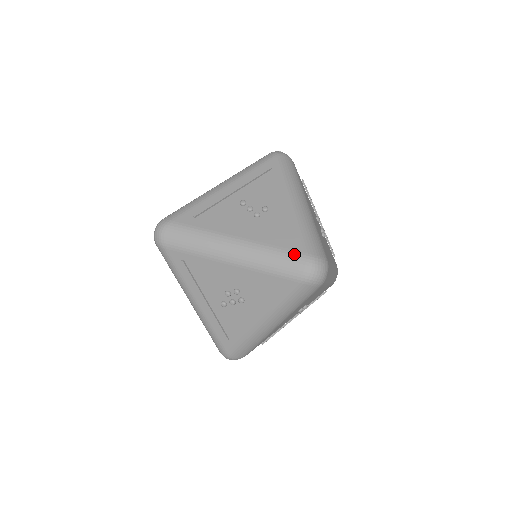
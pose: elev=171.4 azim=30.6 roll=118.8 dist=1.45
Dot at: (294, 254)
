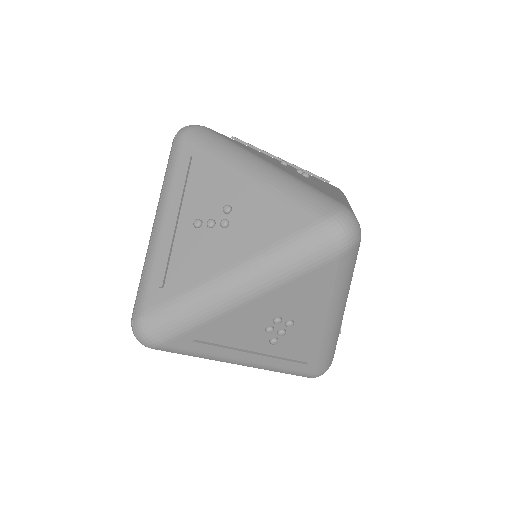
Dot at: (306, 233)
